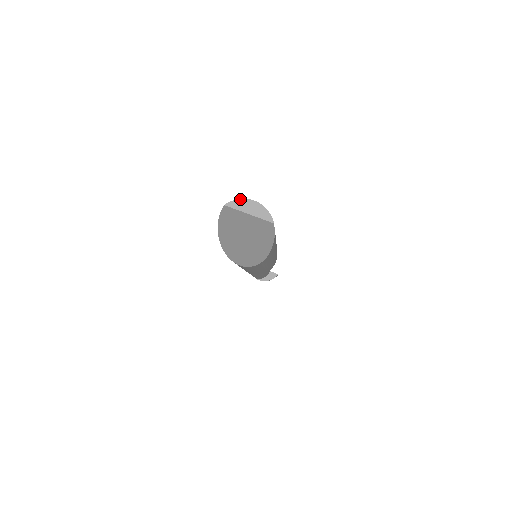
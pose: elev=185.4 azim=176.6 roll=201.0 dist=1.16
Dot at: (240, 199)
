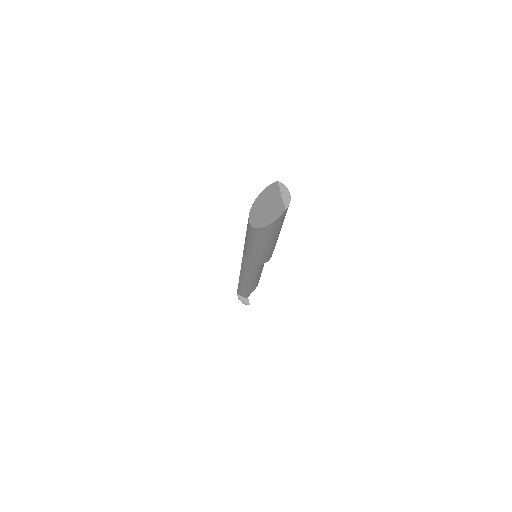
Dot at: occluded
